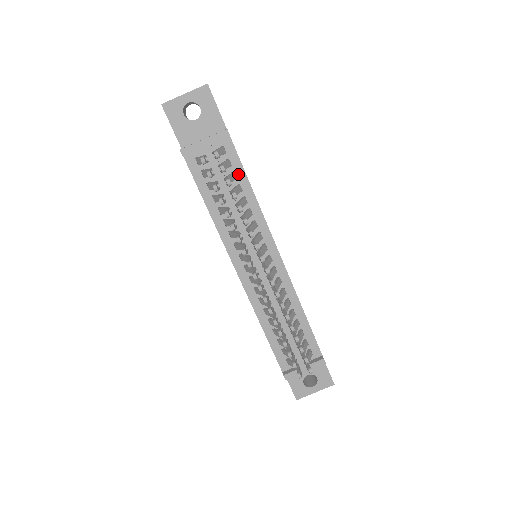
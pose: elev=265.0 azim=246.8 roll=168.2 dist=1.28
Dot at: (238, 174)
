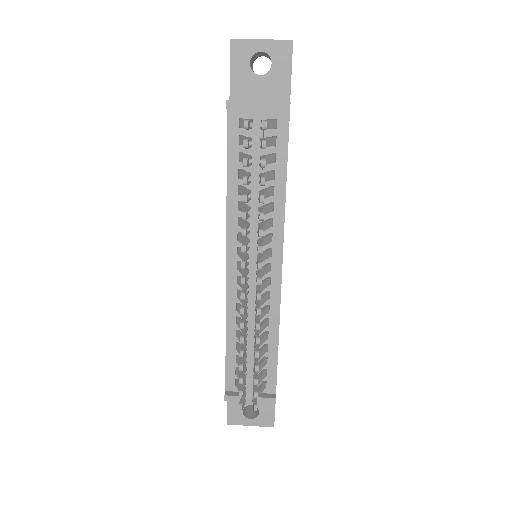
Dot at: (279, 159)
